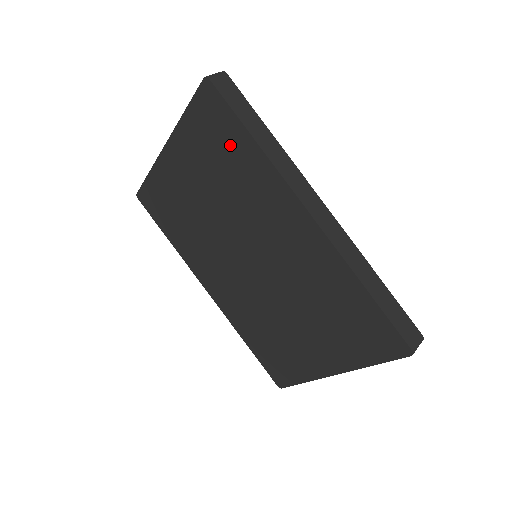
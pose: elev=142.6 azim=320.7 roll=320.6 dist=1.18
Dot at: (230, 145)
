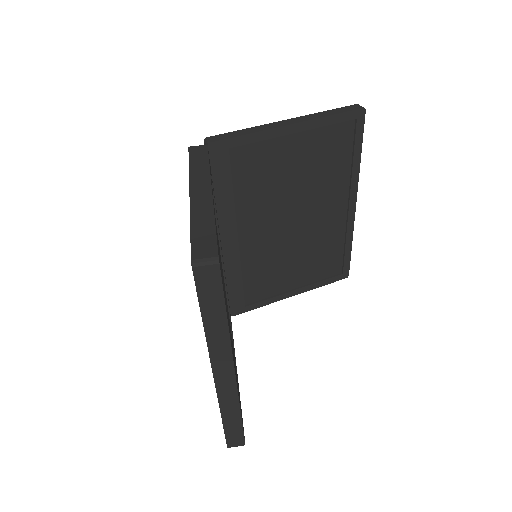
Dot at: occluded
